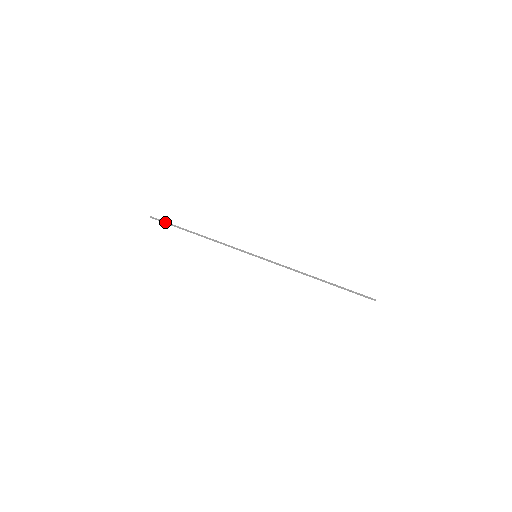
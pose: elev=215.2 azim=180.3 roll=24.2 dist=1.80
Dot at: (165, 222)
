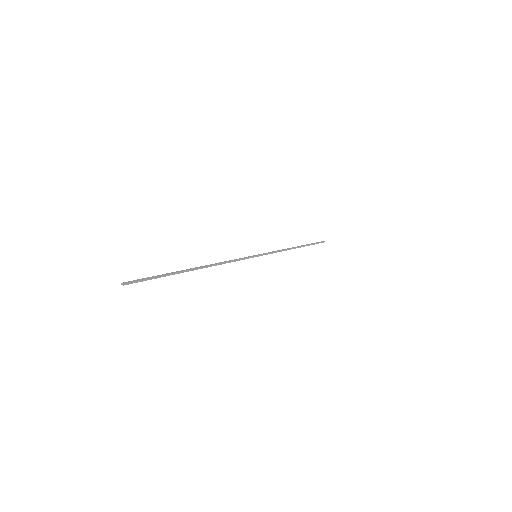
Dot at: occluded
